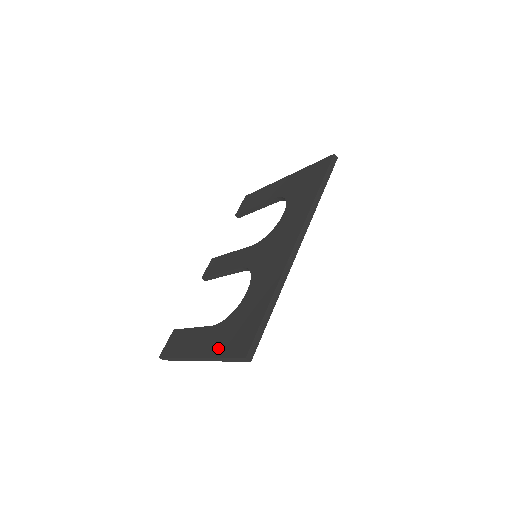
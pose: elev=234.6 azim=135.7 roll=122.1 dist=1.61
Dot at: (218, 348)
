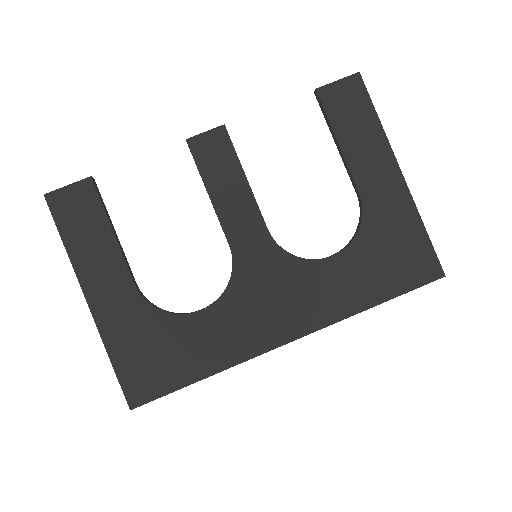
Dot at: (117, 340)
